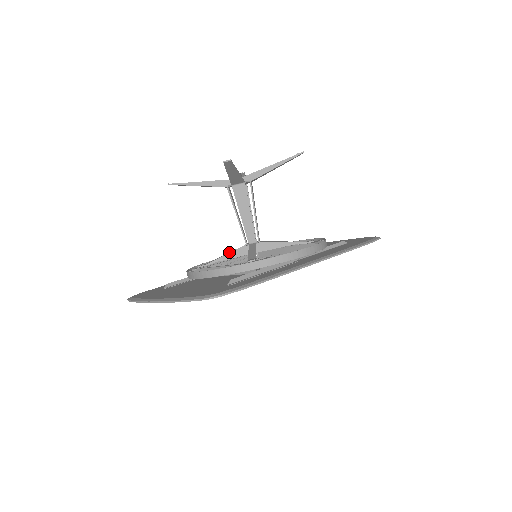
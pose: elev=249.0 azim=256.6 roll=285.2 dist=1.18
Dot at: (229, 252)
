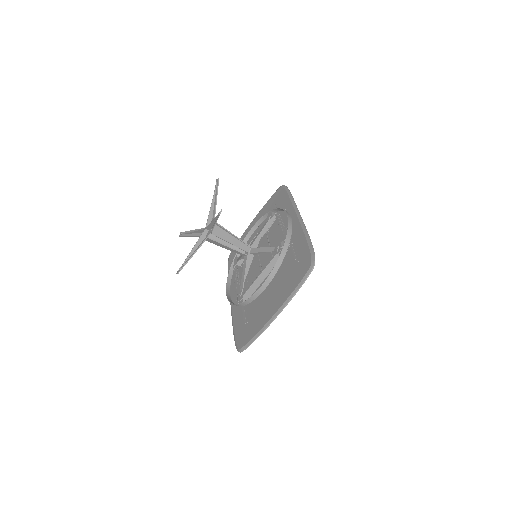
Dot at: occluded
